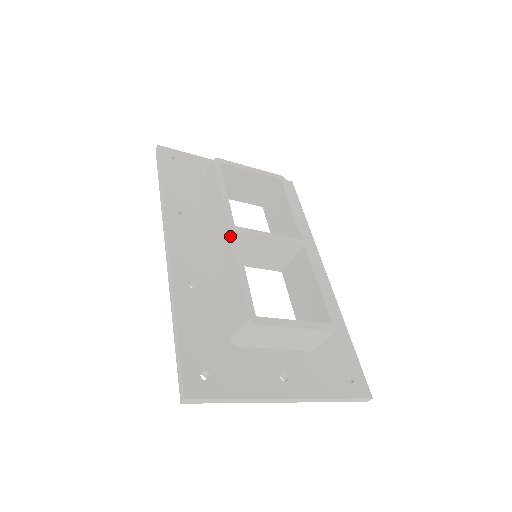
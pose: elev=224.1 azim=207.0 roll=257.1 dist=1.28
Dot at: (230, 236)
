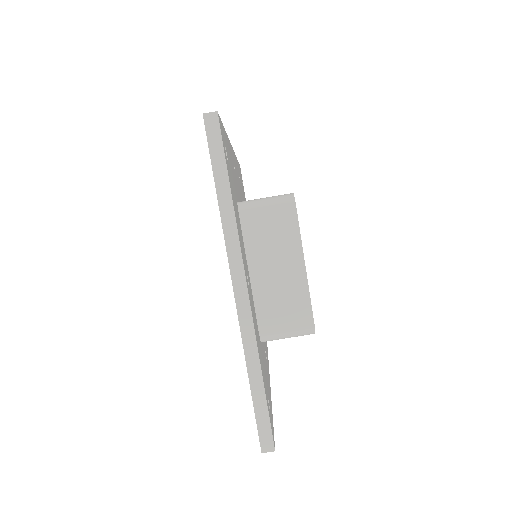
Dot at: occluded
